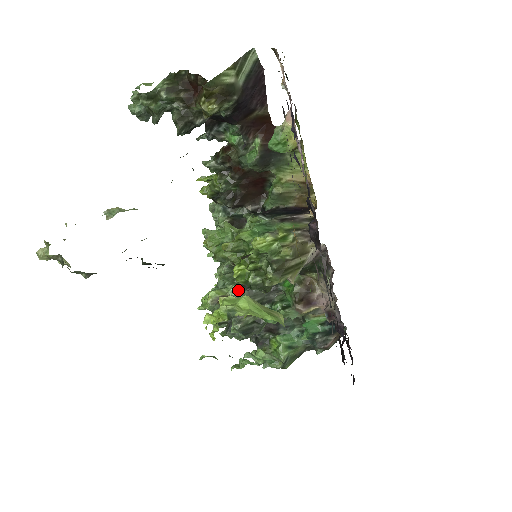
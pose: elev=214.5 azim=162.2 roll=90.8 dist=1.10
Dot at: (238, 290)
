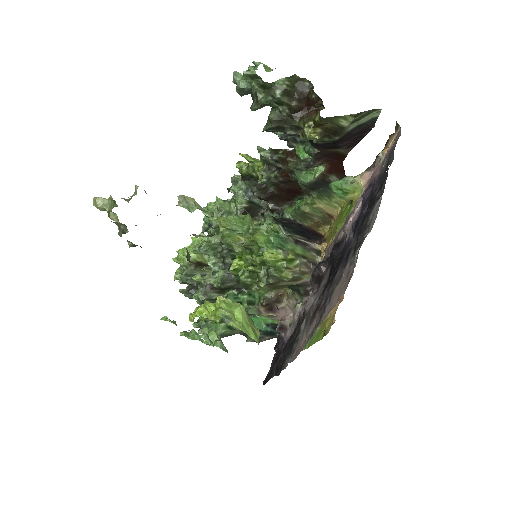
Dot at: (221, 270)
